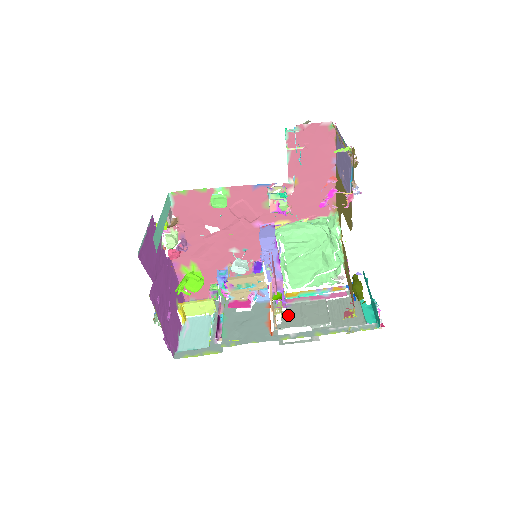
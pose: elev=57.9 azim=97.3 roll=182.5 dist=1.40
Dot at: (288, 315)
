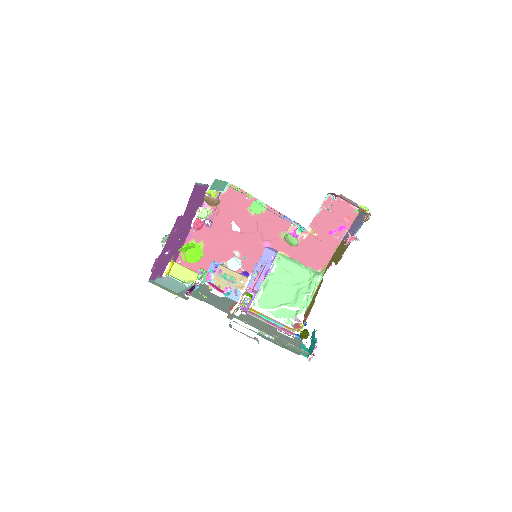
Dot at: (245, 317)
